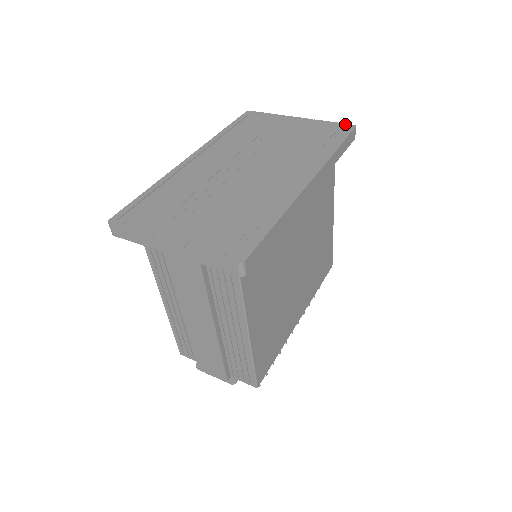
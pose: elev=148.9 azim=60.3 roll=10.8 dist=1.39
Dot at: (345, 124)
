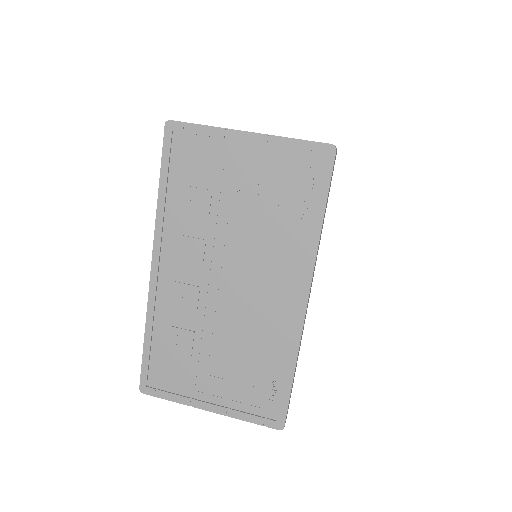
Dot at: (320, 145)
